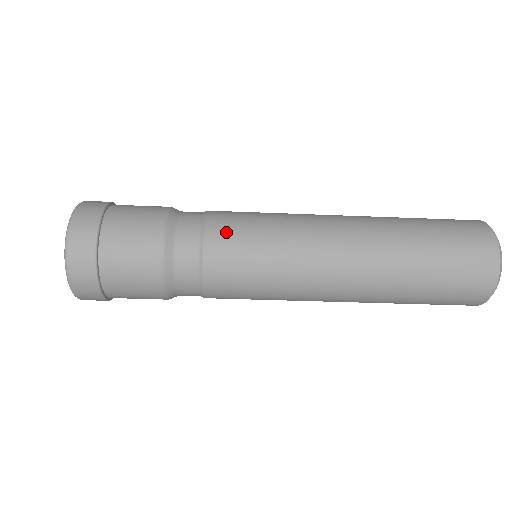
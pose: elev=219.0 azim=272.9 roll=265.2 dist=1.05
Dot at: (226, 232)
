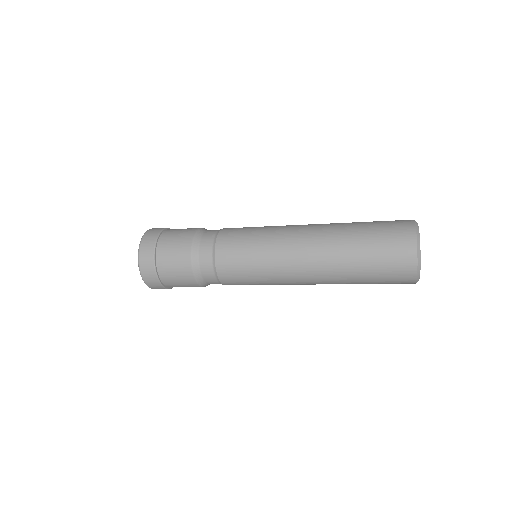
Dot at: (228, 245)
